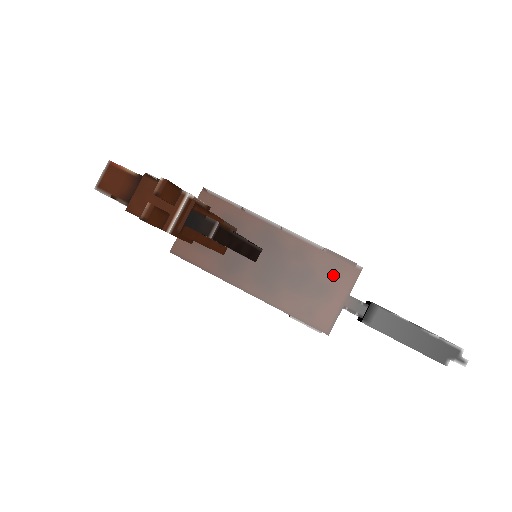
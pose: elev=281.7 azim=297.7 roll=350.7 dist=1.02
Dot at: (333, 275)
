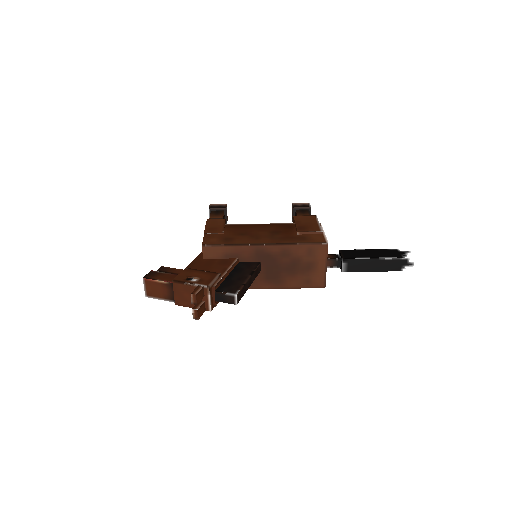
Dot at: (312, 256)
